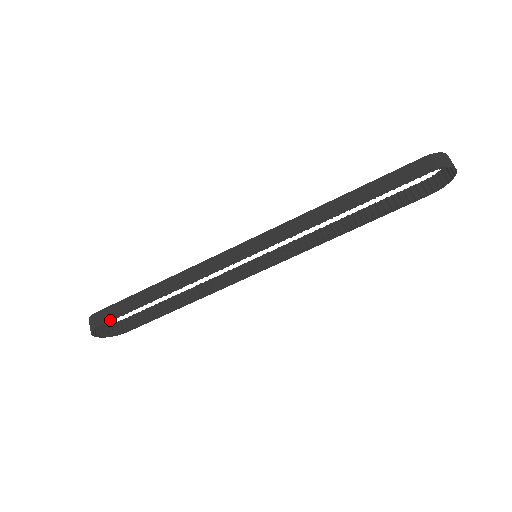
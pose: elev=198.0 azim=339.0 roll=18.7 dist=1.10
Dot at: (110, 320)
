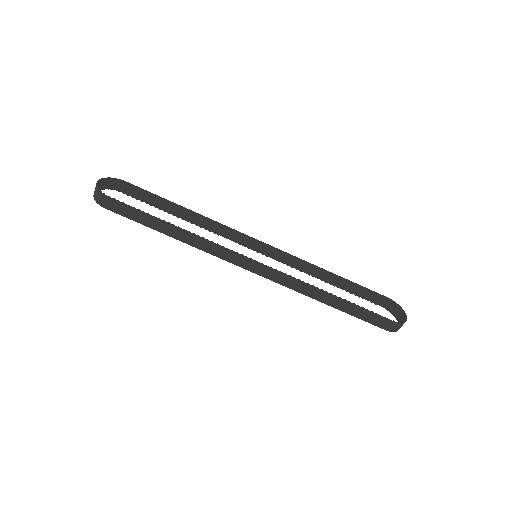
Dot at: occluded
